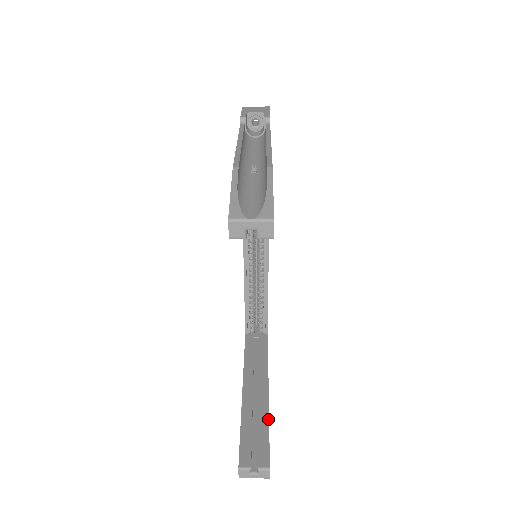
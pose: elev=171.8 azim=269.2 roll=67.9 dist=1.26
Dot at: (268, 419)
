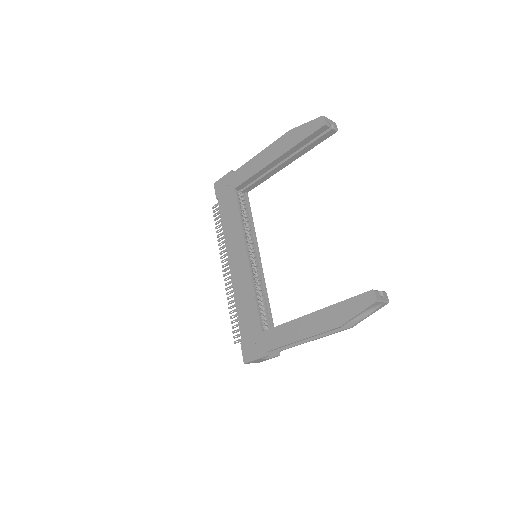
Dot at: occluded
